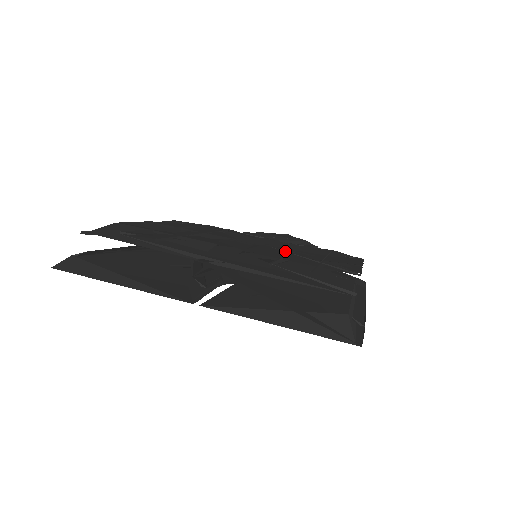
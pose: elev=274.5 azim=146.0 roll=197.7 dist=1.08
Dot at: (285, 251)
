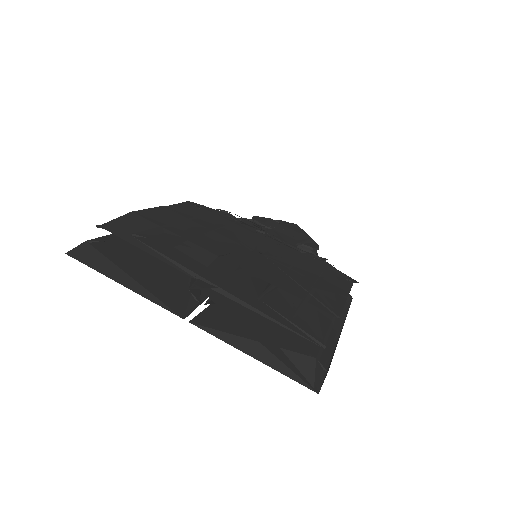
Dot at: (280, 269)
